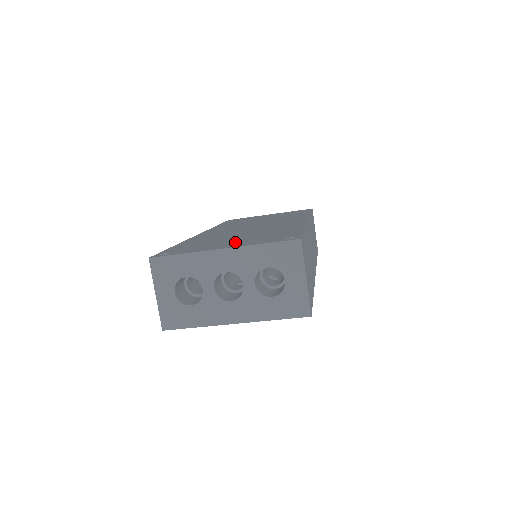
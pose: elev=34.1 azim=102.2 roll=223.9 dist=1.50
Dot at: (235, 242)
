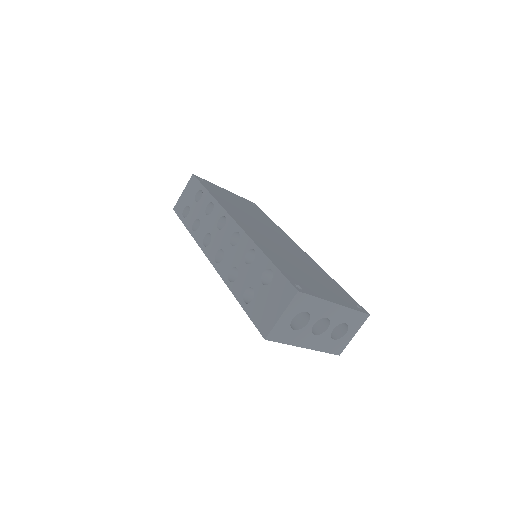
Dot at: (326, 290)
